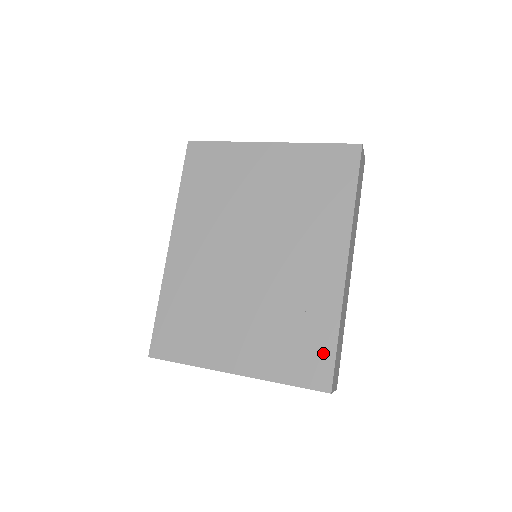
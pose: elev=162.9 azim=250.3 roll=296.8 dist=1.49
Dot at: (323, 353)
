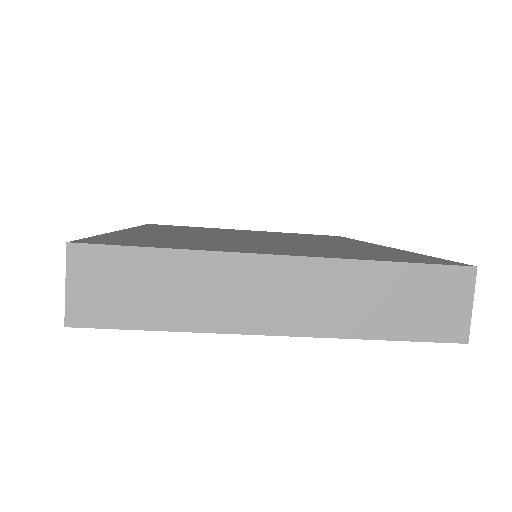
Dot at: (421, 257)
